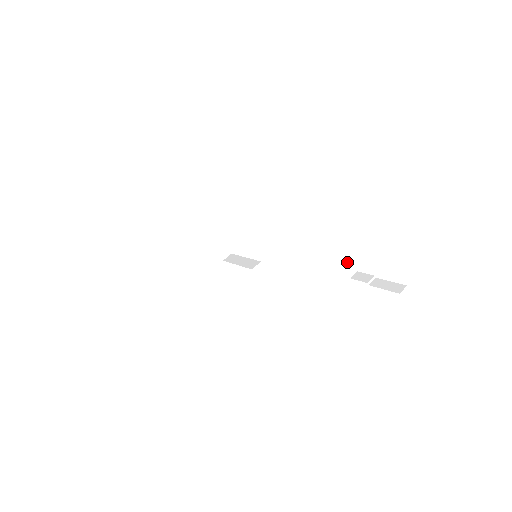
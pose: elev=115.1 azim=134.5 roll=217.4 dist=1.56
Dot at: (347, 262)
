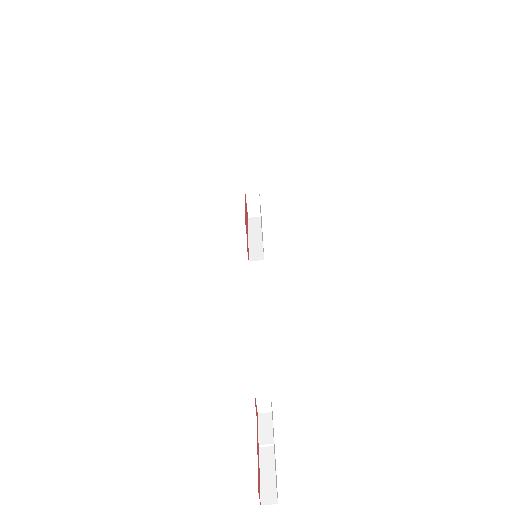
Dot at: (264, 398)
